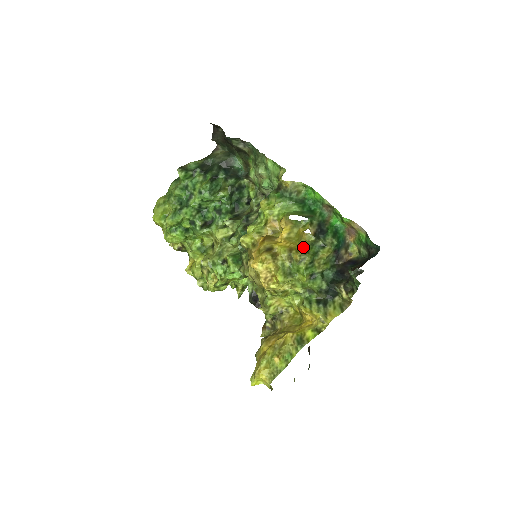
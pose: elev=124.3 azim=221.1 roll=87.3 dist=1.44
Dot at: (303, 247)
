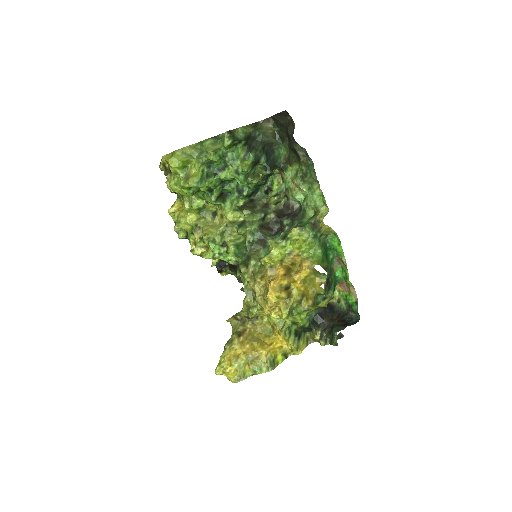
Dot at: (313, 297)
